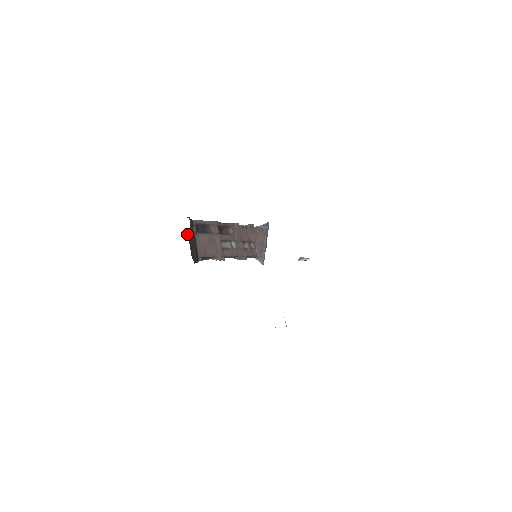
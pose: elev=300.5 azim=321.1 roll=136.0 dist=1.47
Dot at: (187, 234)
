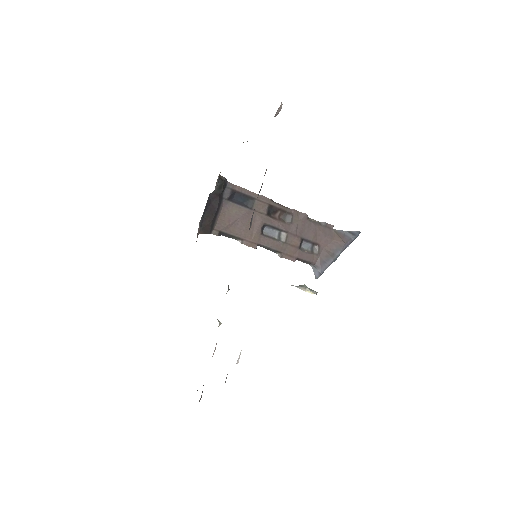
Dot at: (209, 196)
